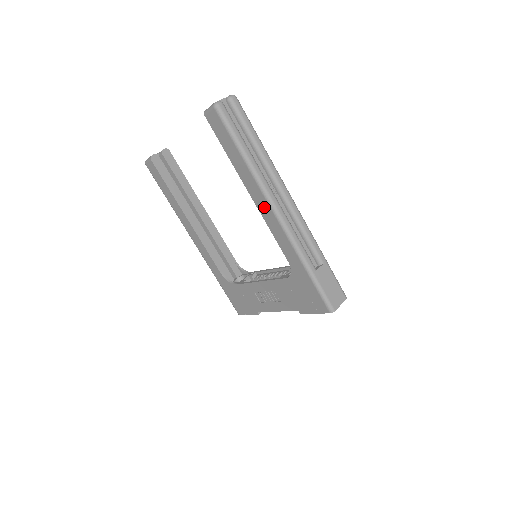
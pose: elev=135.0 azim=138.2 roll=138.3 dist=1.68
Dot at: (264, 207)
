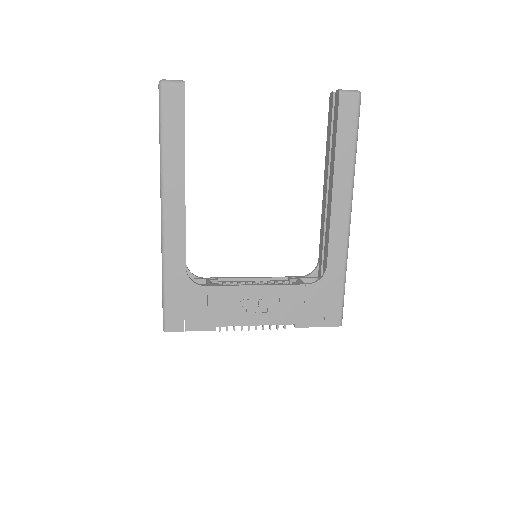
Dot at: (342, 205)
